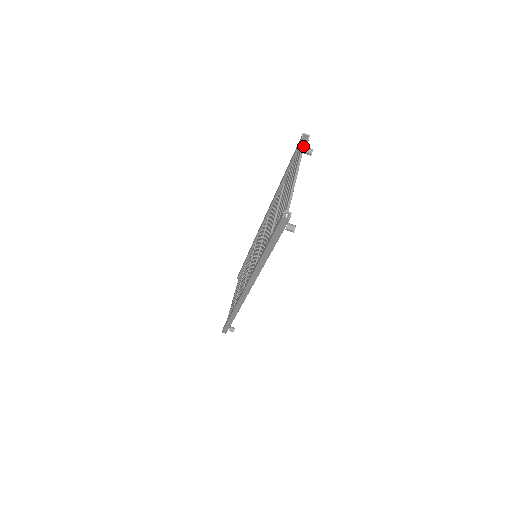
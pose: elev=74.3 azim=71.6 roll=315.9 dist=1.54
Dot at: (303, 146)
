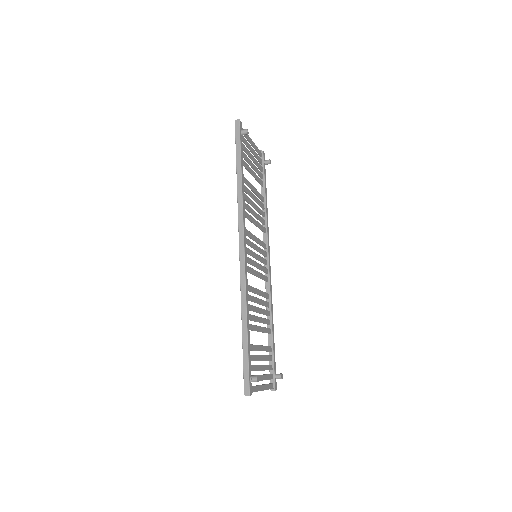
Dot at: occluded
